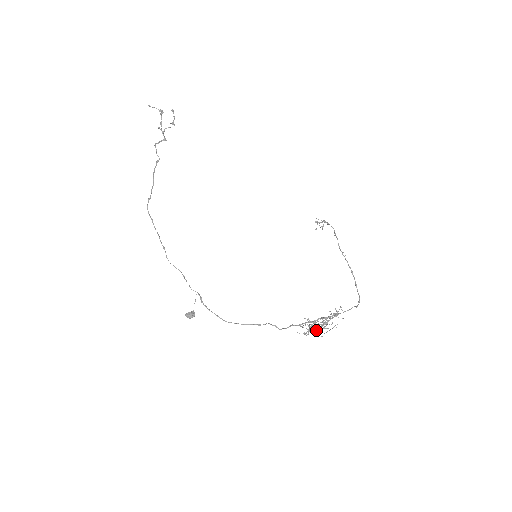
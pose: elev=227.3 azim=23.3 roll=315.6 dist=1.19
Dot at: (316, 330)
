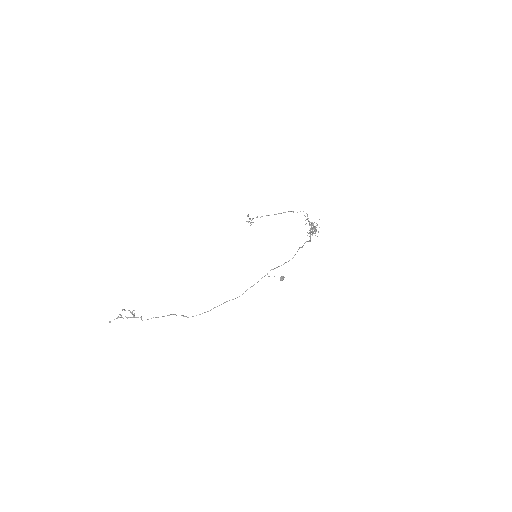
Dot at: (316, 231)
